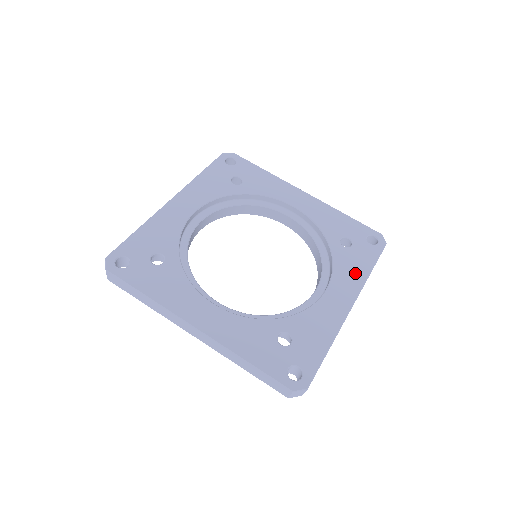
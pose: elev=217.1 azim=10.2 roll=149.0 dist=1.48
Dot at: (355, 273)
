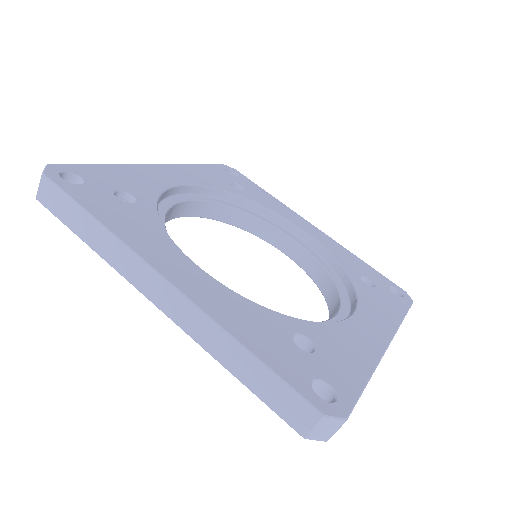
Dot at: (385, 312)
